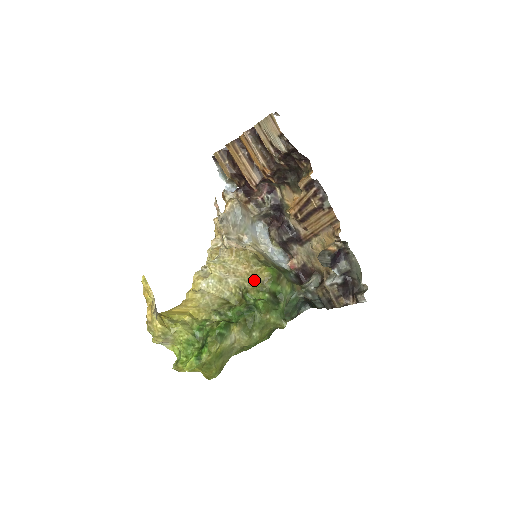
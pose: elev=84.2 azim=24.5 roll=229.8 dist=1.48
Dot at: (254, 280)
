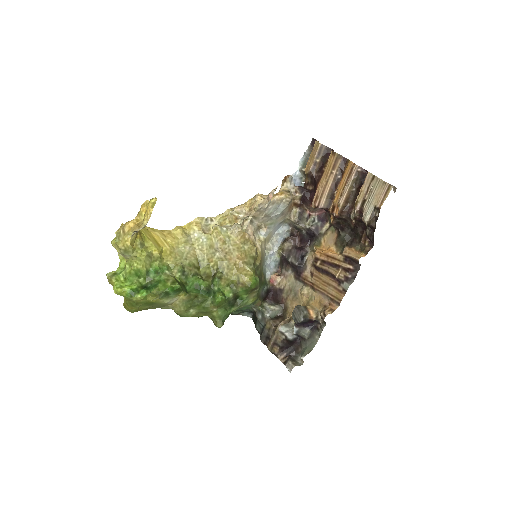
Dot at: (235, 274)
